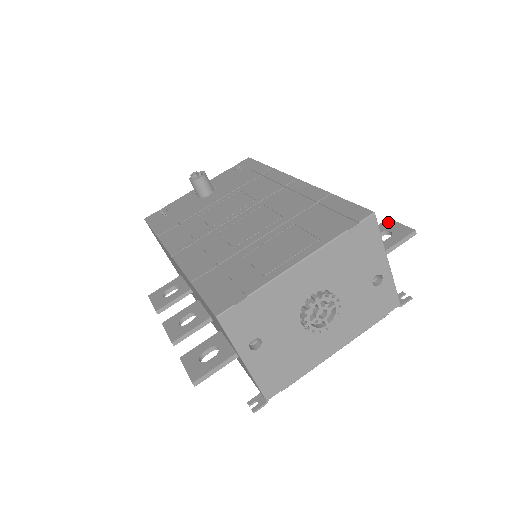
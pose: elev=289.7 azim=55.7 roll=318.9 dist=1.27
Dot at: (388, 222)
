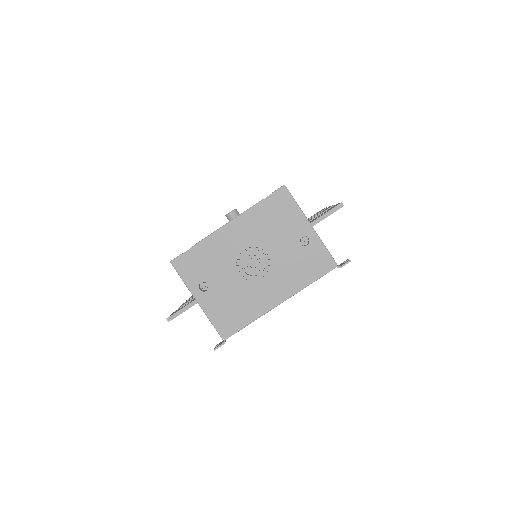
Dot at: (333, 206)
